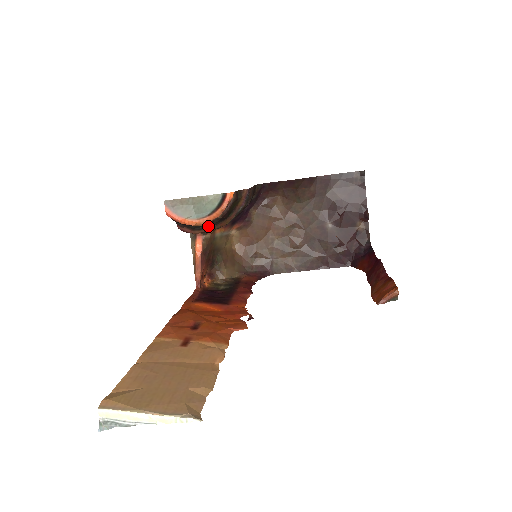
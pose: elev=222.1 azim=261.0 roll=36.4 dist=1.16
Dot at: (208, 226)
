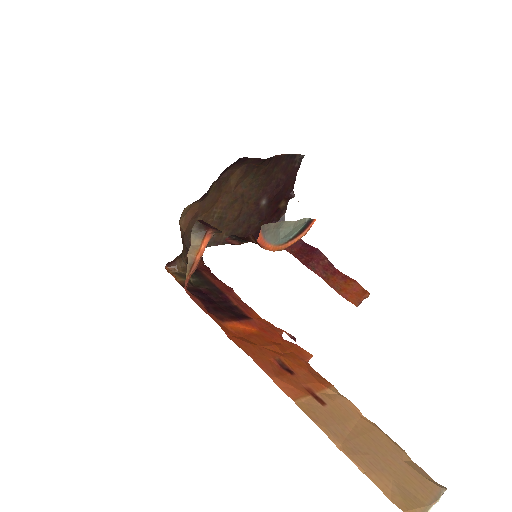
Dot at: (256, 239)
